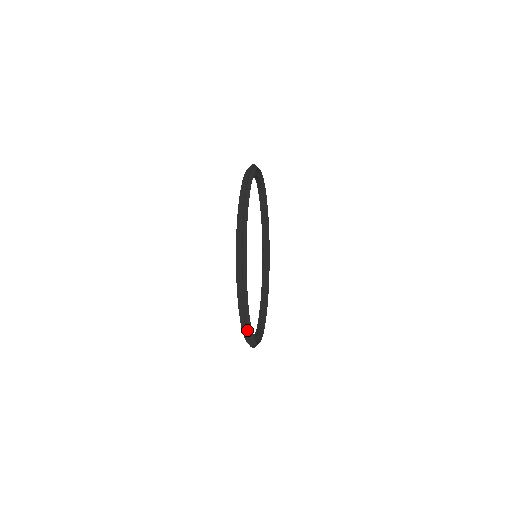
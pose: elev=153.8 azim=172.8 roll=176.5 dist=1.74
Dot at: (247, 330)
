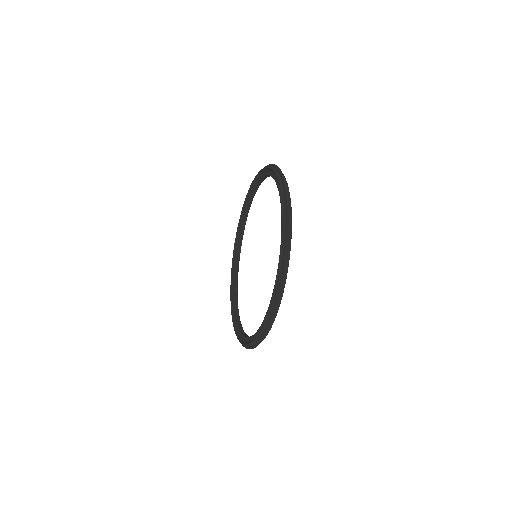
Dot at: (273, 317)
